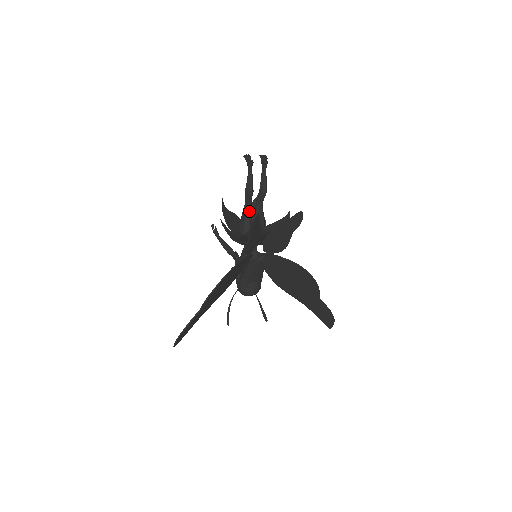
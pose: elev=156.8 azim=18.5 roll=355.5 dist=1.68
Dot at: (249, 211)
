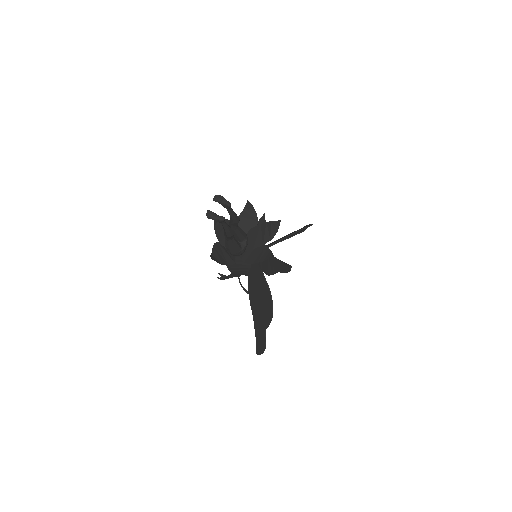
Dot at: (234, 241)
